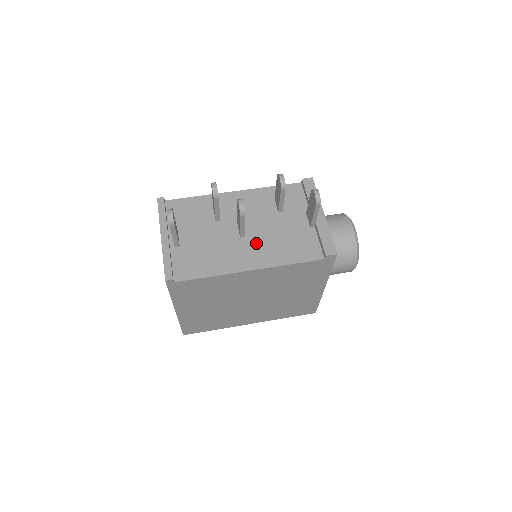
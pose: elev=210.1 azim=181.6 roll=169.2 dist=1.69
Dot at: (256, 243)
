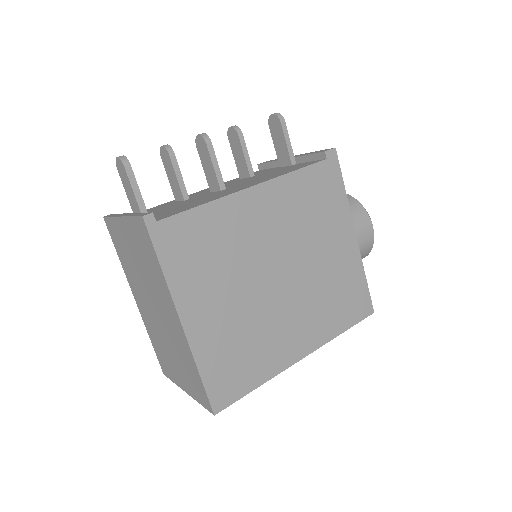
Dot at: (242, 185)
